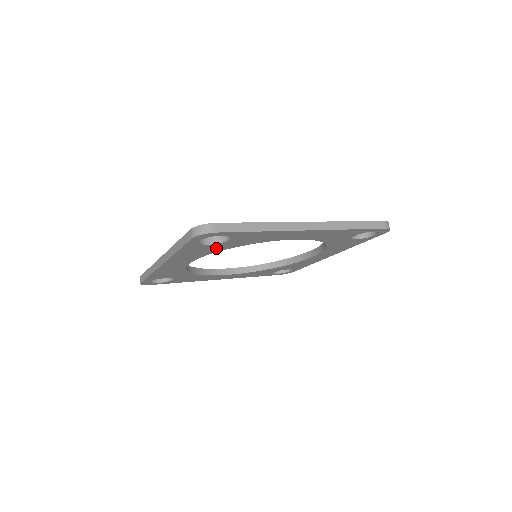
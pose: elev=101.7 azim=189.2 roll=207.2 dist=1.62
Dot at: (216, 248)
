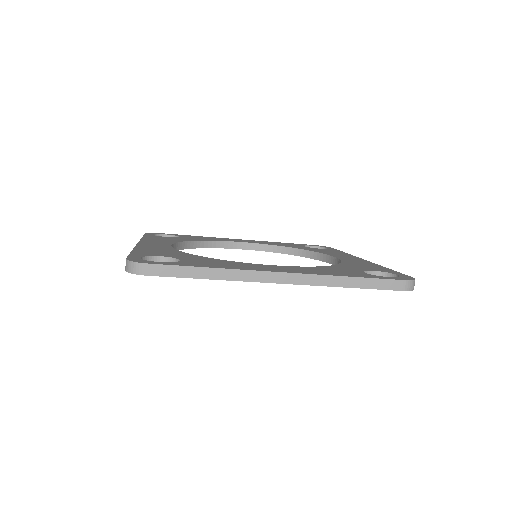
Dot at: occluded
